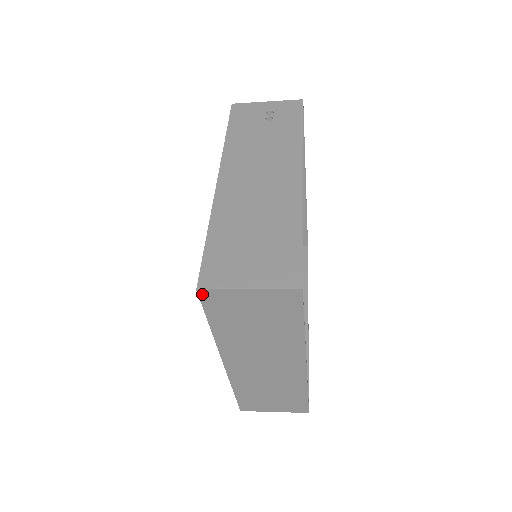
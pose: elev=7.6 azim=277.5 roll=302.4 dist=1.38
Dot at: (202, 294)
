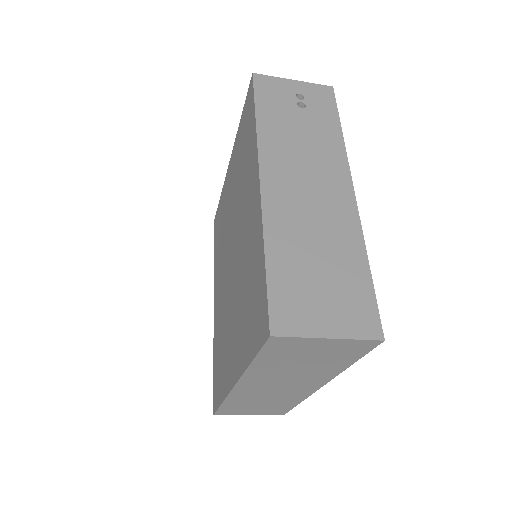
Dot at: (272, 339)
